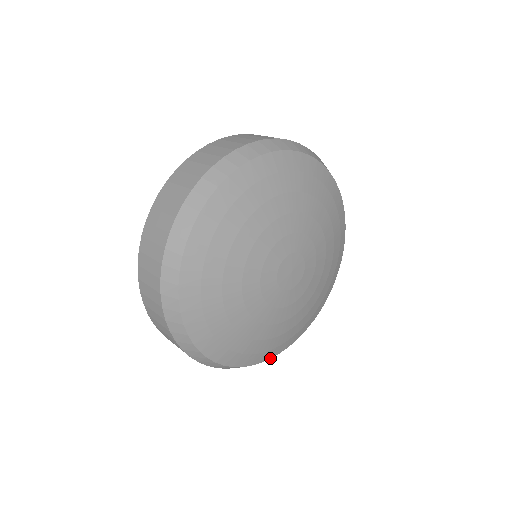
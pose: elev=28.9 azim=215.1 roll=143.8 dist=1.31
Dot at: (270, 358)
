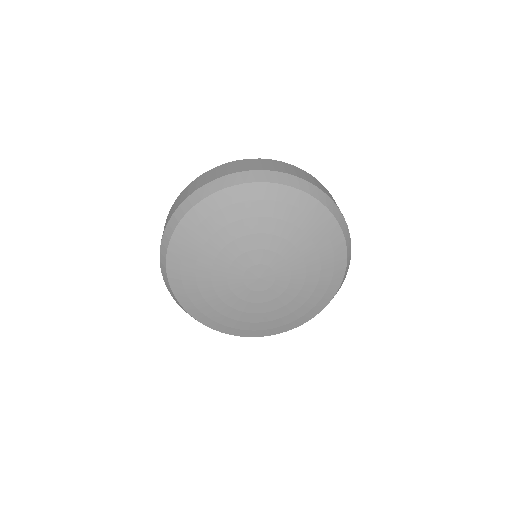
Dot at: (270, 335)
